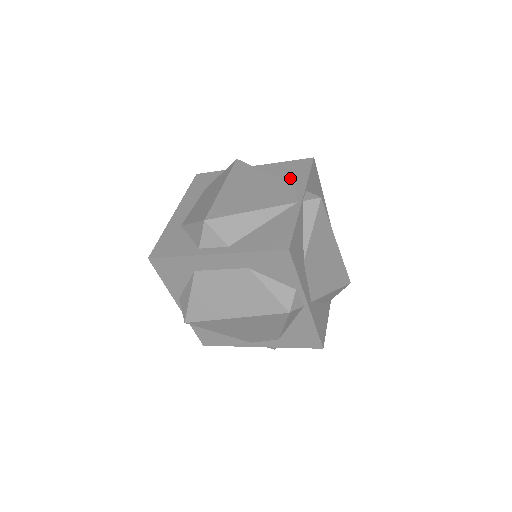
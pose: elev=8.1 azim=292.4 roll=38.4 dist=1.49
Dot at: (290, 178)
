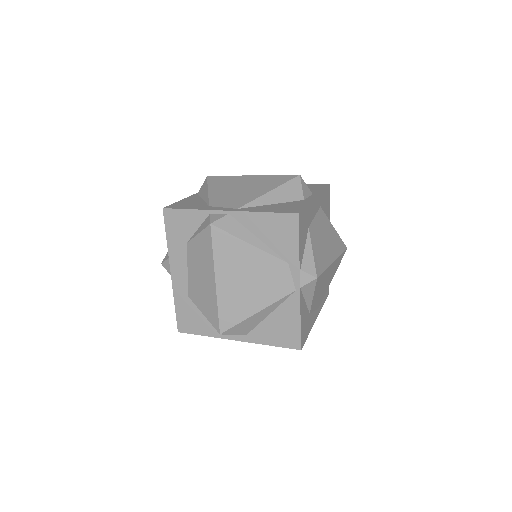
Dot at: (279, 248)
